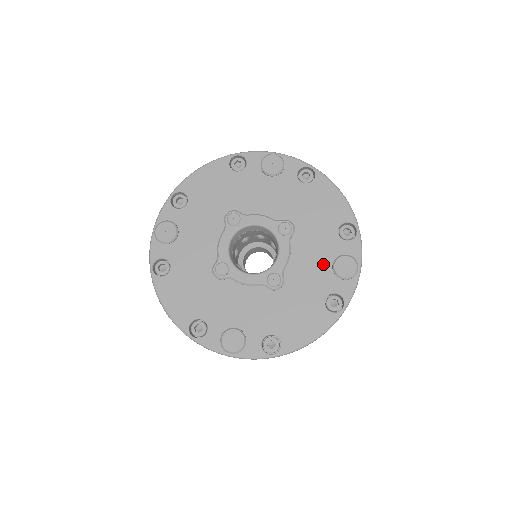
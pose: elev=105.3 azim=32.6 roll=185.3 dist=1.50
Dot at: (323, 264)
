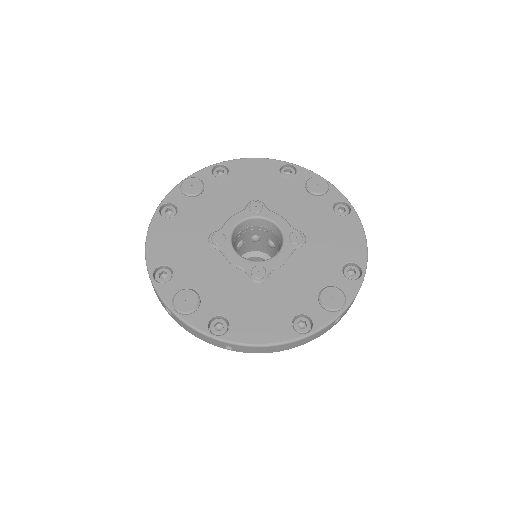
Dot at: (304, 199)
